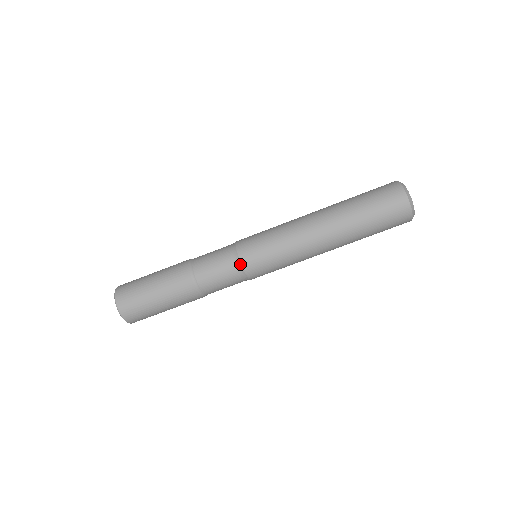
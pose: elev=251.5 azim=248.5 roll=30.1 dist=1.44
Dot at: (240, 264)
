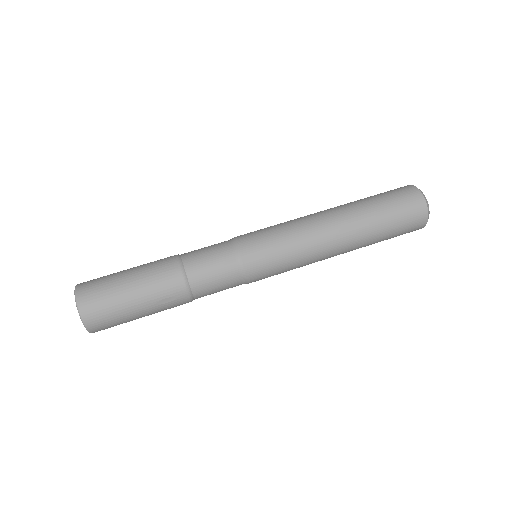
Dot at: (240, 252)
